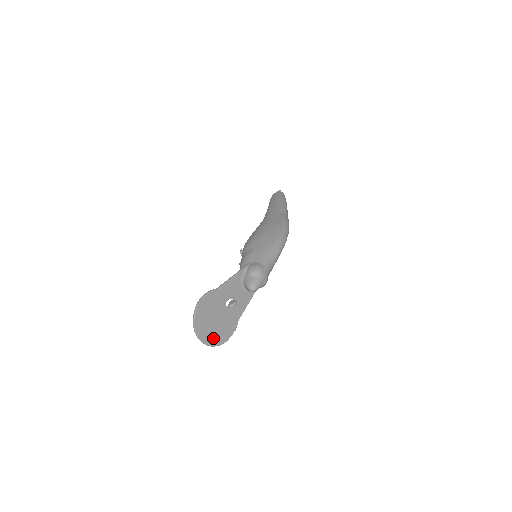
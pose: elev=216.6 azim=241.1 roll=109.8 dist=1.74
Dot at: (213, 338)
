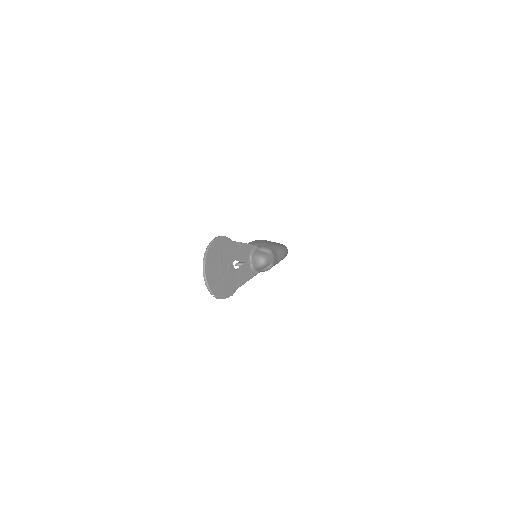
Dot at: (214, 284)
